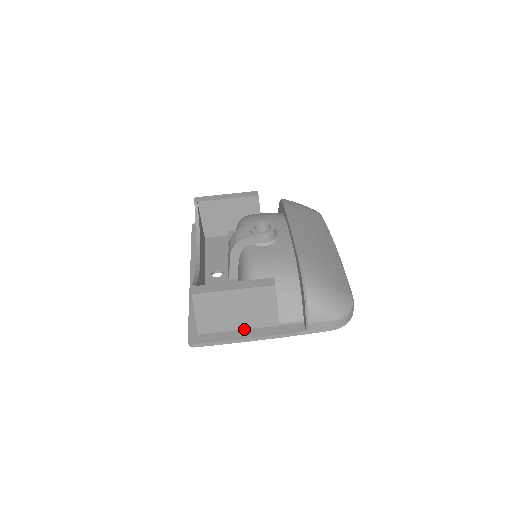
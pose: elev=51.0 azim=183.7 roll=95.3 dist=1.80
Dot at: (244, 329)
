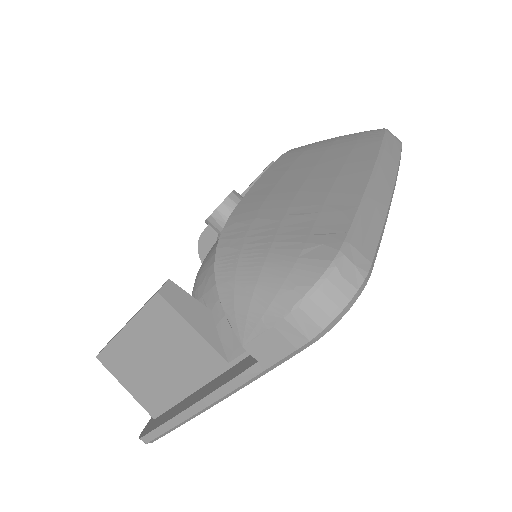
Dot at: (194, 392)
